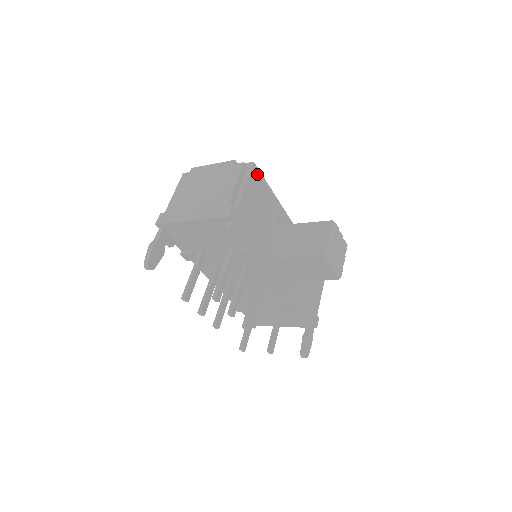
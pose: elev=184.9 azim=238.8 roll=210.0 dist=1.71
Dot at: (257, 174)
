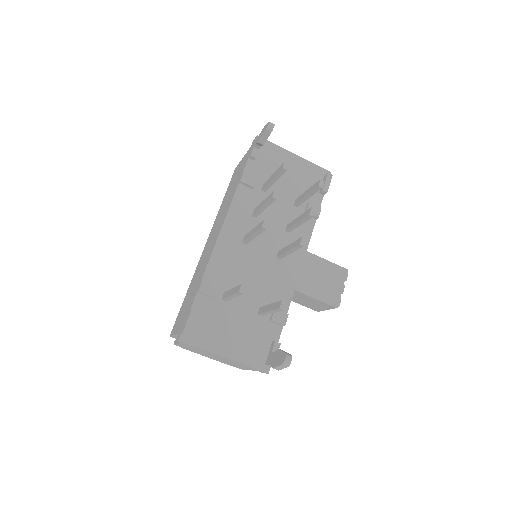
Dot at: occluded
